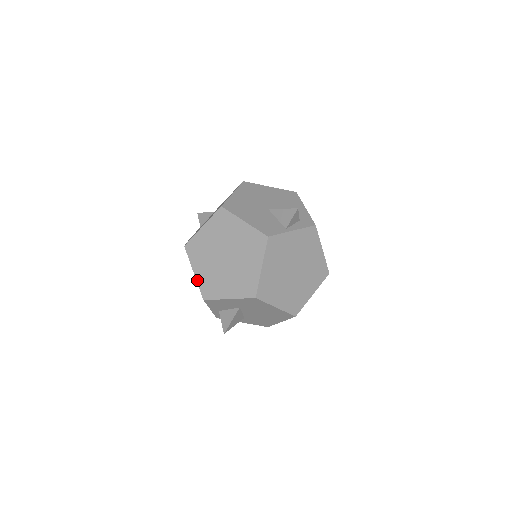
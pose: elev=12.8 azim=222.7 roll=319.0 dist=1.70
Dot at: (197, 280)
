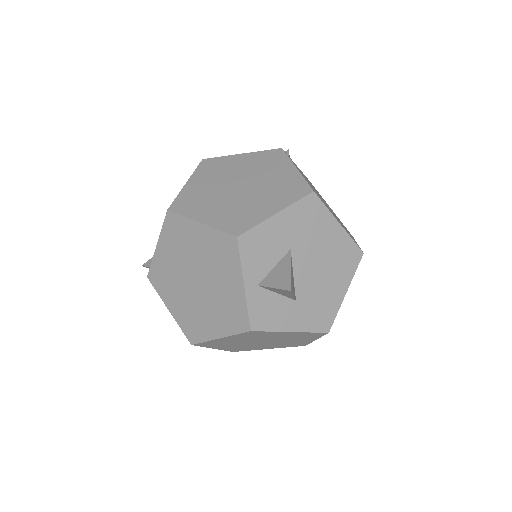
Dot at: (211, 225)
